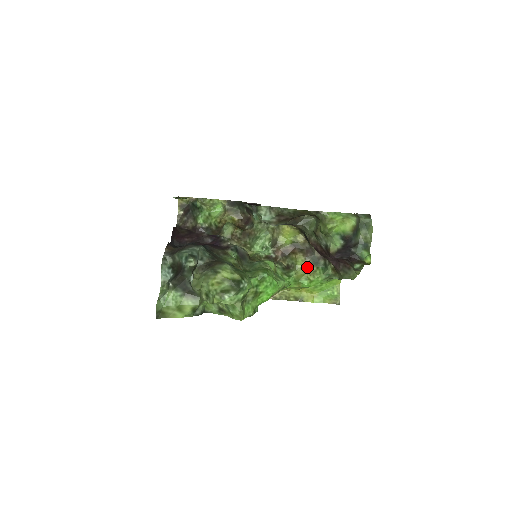
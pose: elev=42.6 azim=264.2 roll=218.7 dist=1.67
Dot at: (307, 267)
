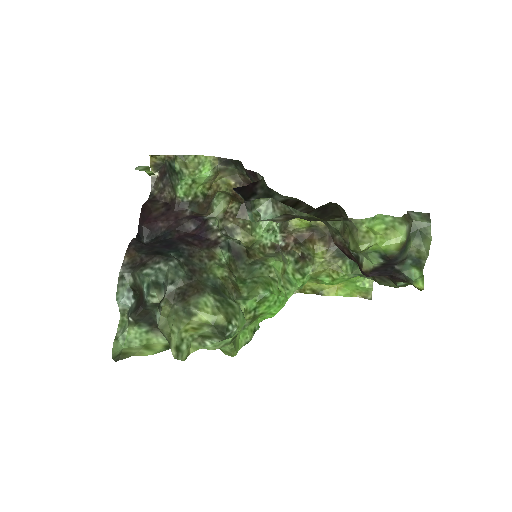
Dot at: (329, 261)
